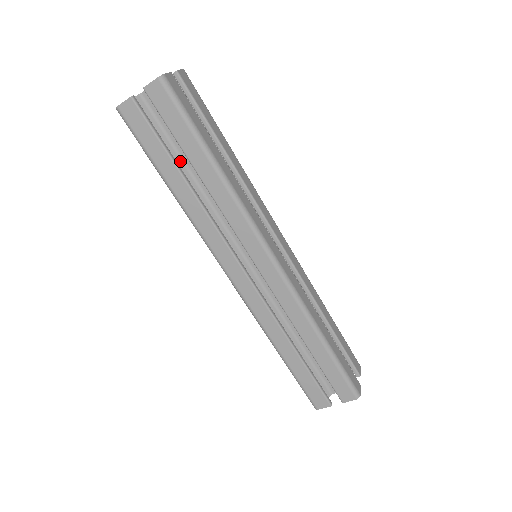
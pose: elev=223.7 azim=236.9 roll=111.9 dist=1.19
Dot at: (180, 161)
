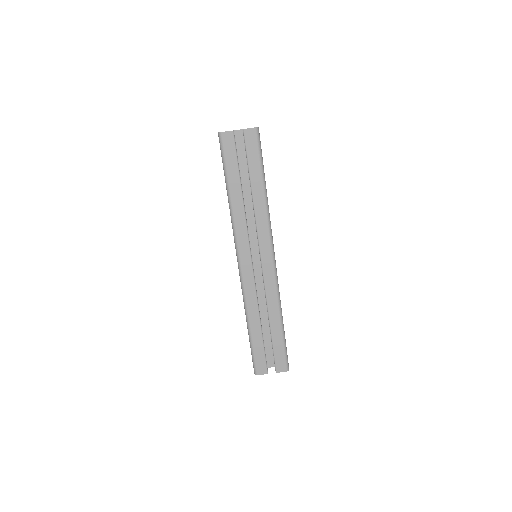
Dot at: occluded
